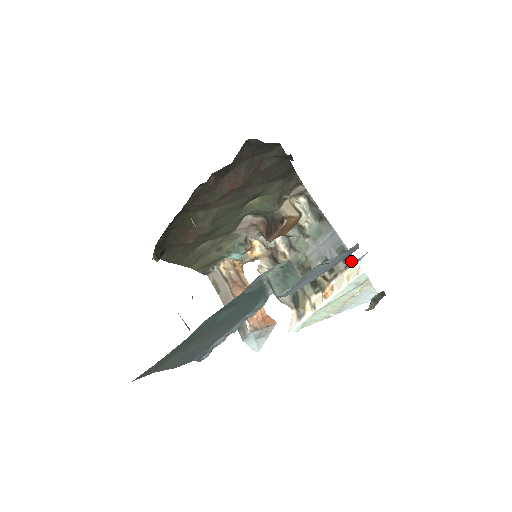
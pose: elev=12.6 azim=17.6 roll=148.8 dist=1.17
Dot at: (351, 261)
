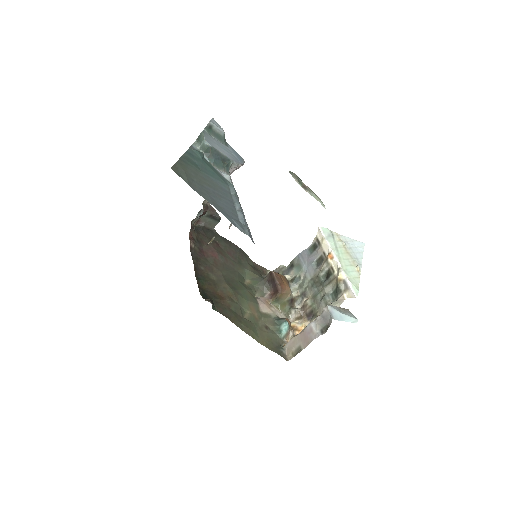
Dot at: (317, 241)
